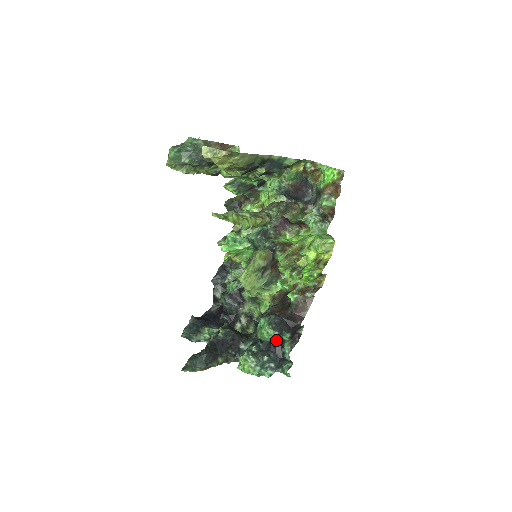
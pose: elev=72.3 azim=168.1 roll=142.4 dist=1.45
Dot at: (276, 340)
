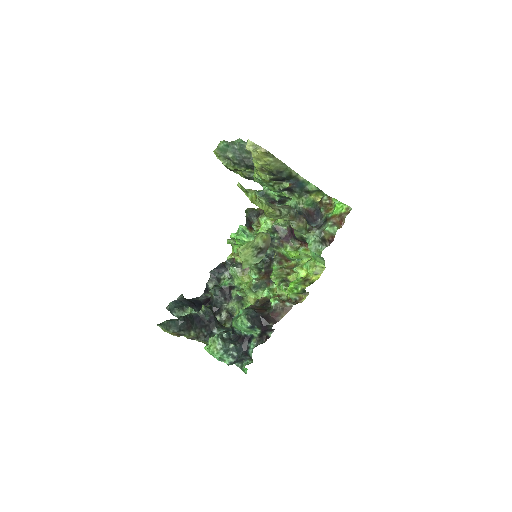
Dot at: (246, 334)
